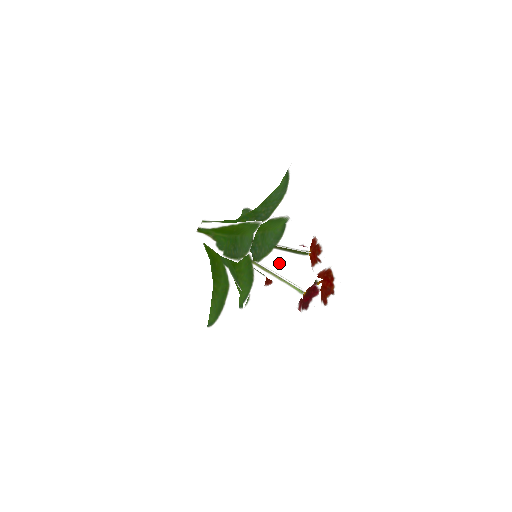
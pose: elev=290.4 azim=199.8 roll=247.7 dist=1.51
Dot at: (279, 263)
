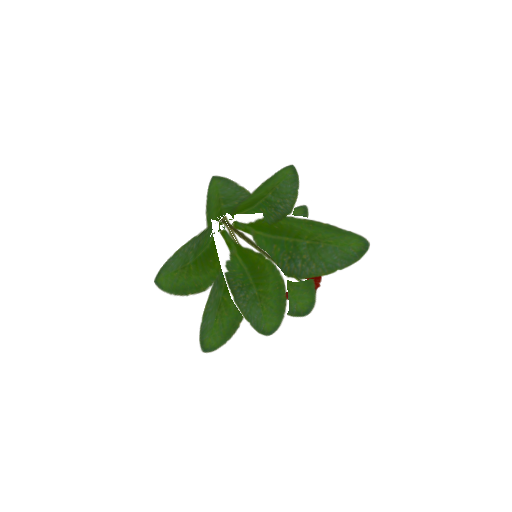
Dot at: occluded
